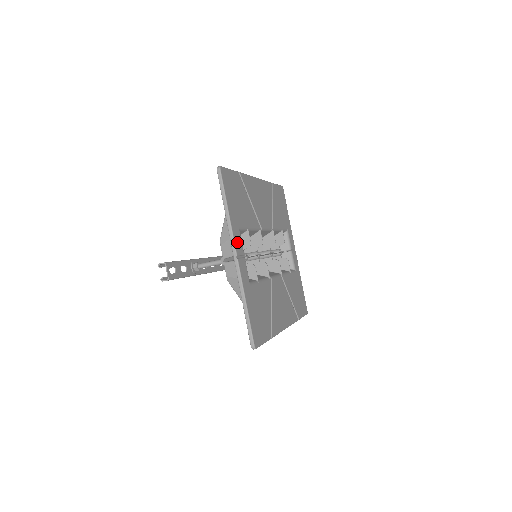
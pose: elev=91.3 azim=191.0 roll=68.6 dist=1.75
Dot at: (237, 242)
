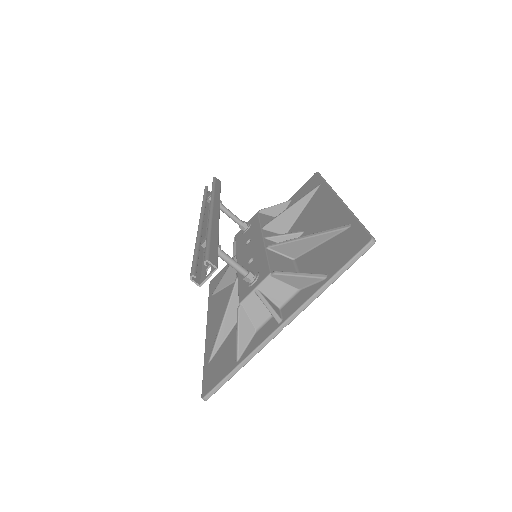
Dot at: occluded
